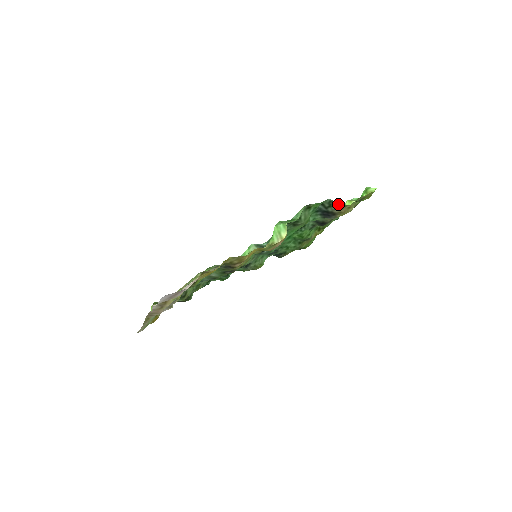
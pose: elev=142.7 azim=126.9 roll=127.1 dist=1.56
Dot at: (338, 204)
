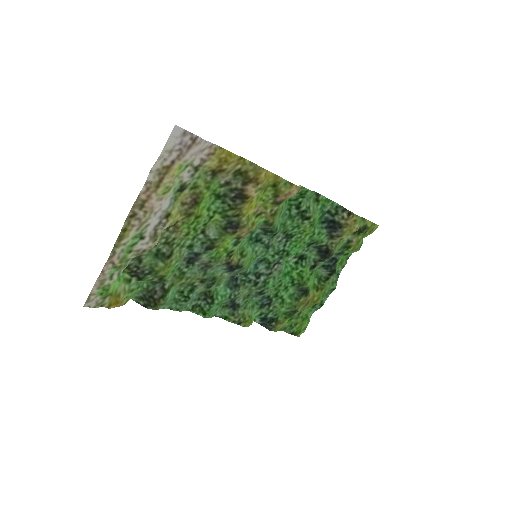
Dot at: (345, 211)
